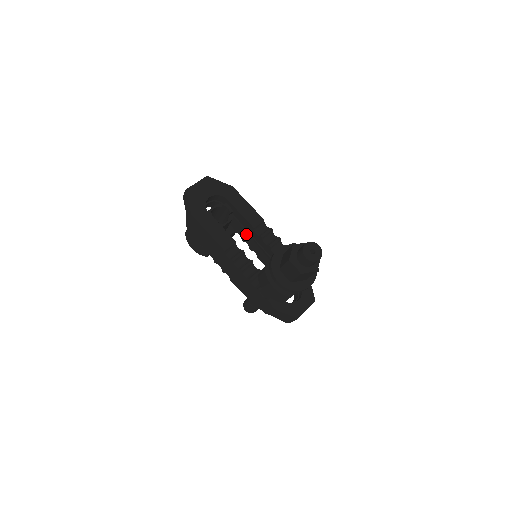
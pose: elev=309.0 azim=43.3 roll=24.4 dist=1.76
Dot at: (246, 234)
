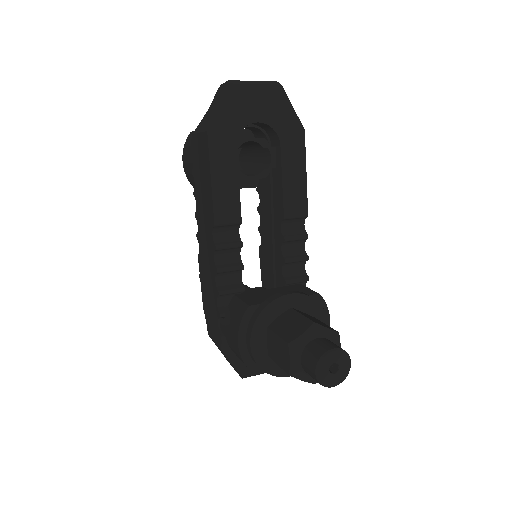
Dot at: (268, 211)
